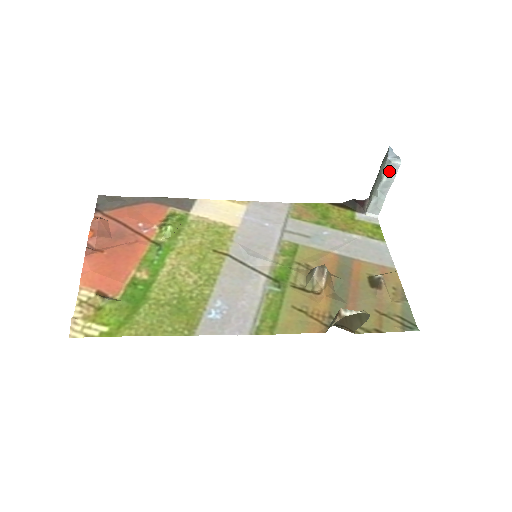
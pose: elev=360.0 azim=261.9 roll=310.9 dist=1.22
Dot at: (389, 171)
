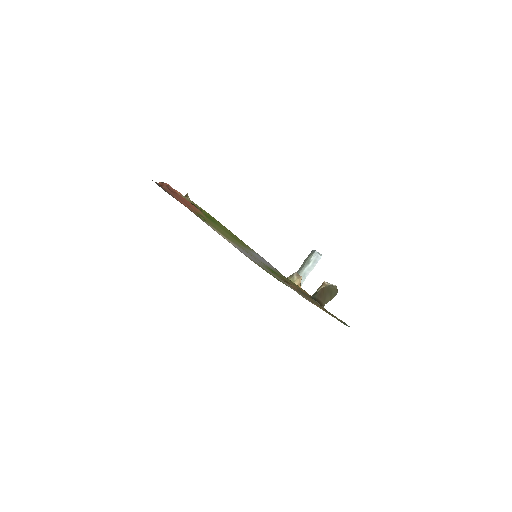
Dot at: (315, 259)
